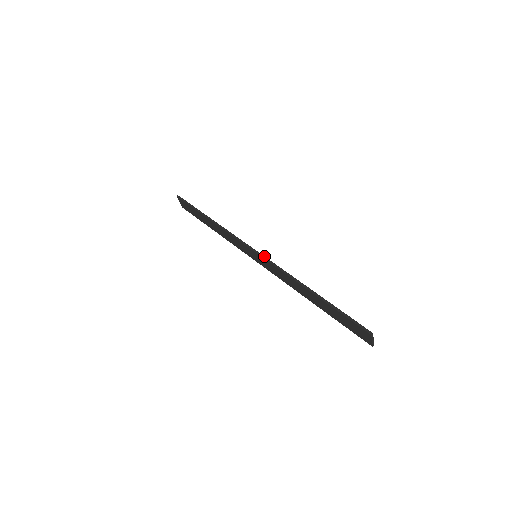
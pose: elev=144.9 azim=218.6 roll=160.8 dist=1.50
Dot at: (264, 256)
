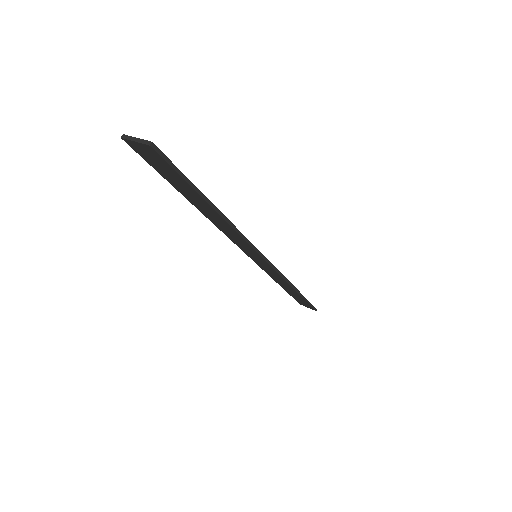
Dot at: occluded
